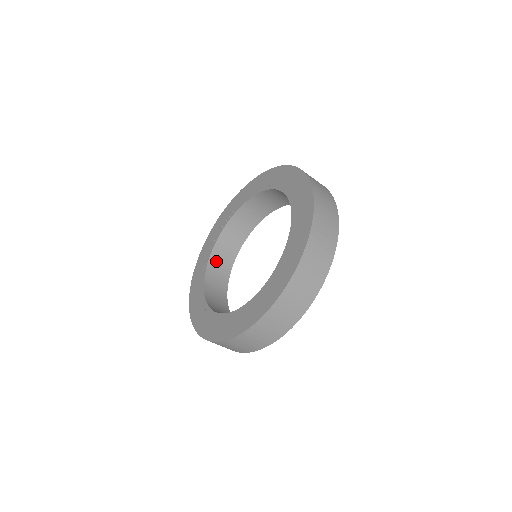
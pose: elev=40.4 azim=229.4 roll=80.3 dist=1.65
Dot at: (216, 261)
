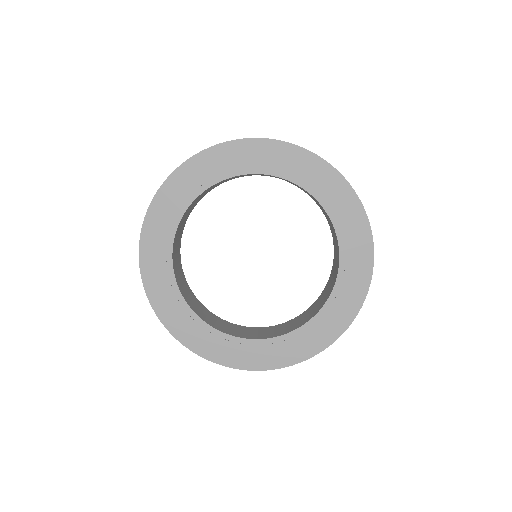
Dot at: (238, 176)
